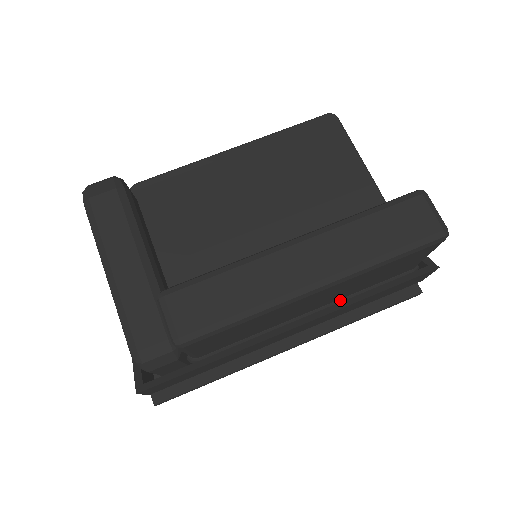
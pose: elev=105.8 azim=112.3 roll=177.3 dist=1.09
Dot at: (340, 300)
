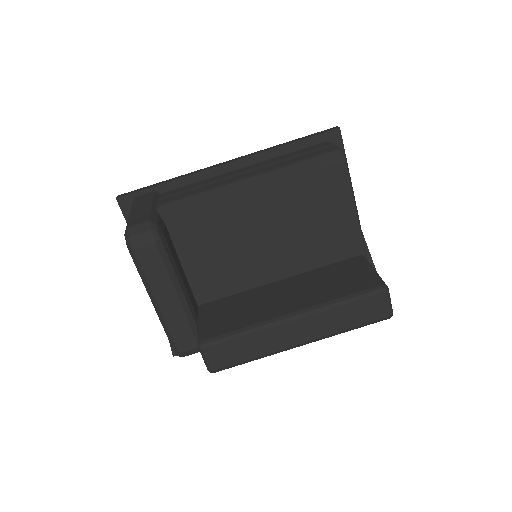
Dot at: occluded
